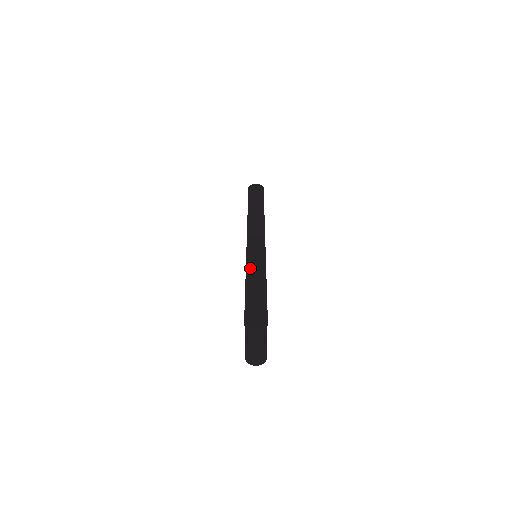
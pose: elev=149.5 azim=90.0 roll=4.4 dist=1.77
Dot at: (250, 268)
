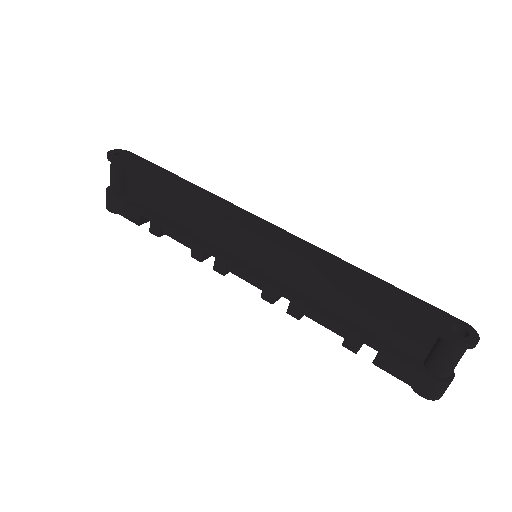
Dot at: (332, 269)
